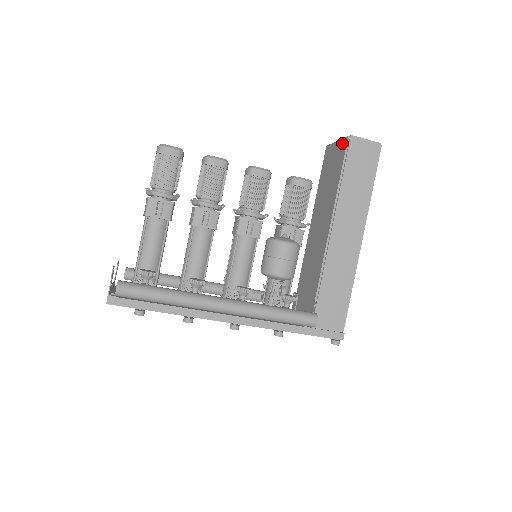
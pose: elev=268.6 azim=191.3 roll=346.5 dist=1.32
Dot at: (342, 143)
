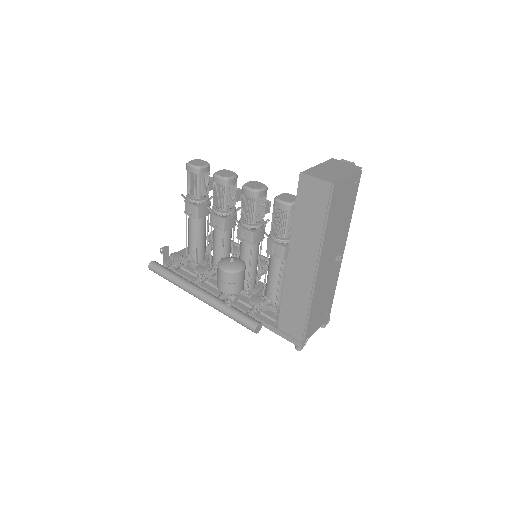
Dot at: occluded
